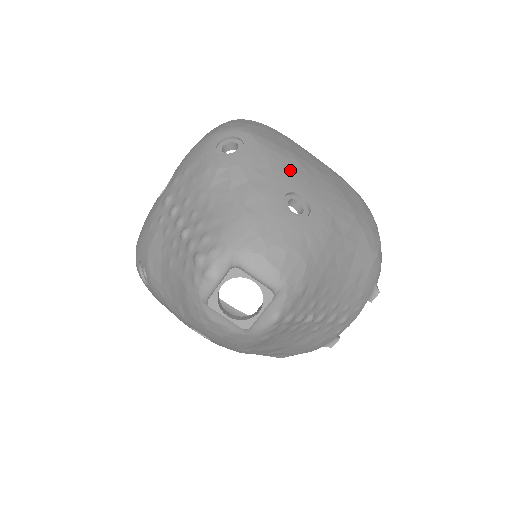
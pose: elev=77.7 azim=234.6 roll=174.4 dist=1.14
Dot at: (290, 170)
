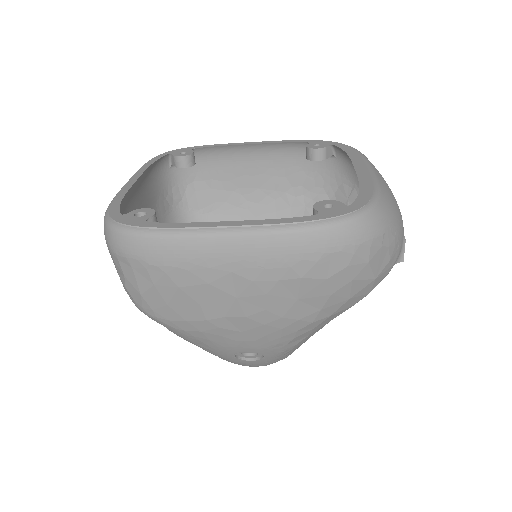
Dot at: (221, 341)
